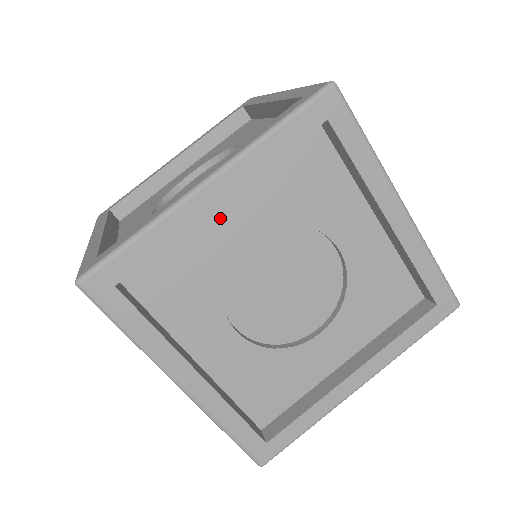
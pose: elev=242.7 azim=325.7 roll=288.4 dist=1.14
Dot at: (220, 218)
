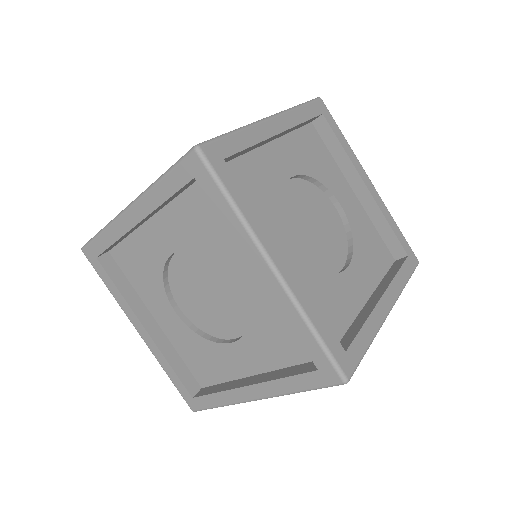
Dot at: (154, 231)
